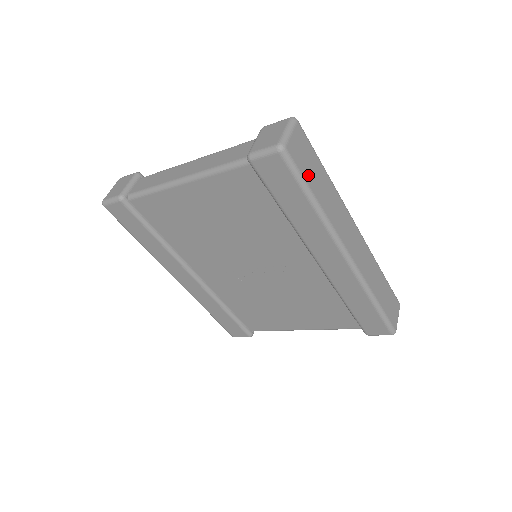
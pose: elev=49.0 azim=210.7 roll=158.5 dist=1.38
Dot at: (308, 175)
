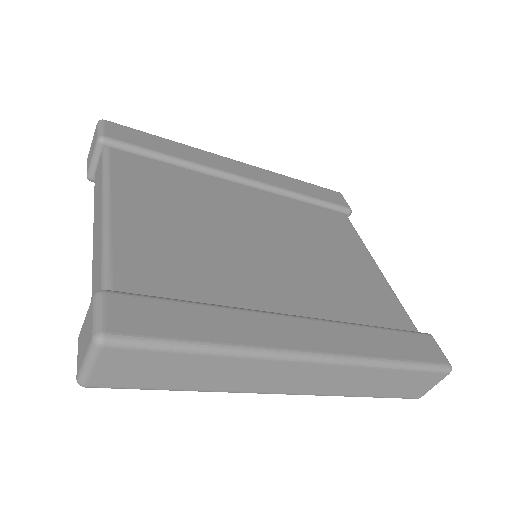
Dot at: (154, 381)
